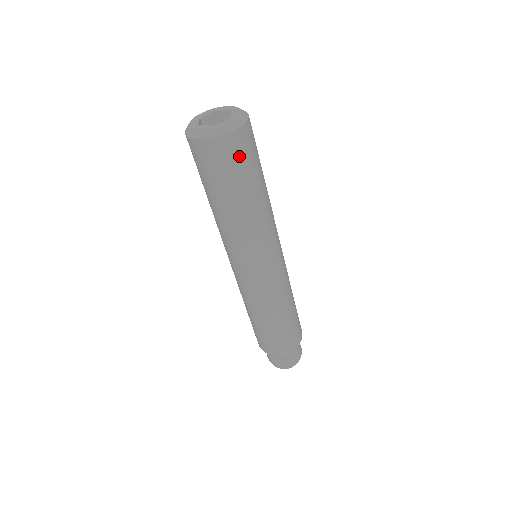
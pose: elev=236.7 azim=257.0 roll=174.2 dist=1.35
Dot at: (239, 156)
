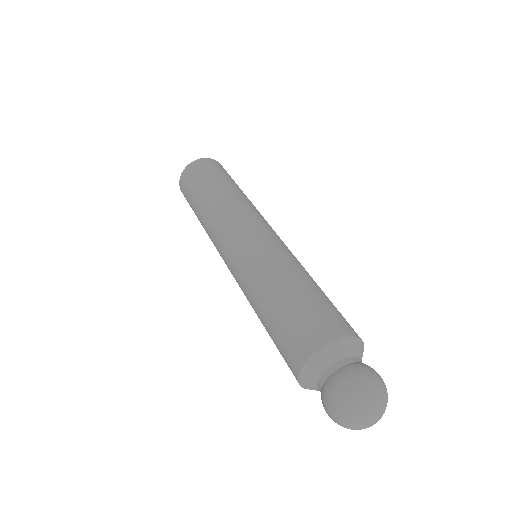
Dot at: (205, 168)
